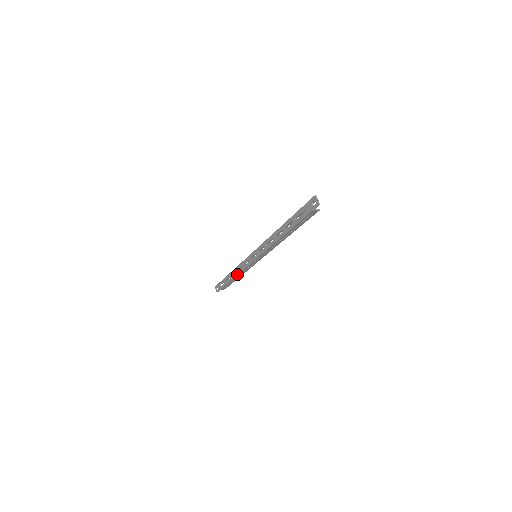
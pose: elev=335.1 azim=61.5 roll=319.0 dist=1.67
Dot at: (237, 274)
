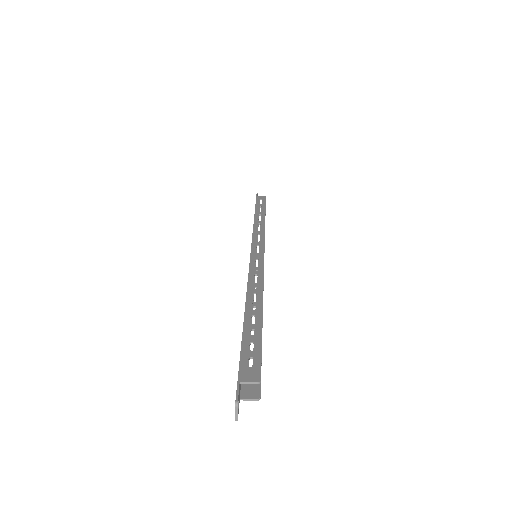
Dot at: occluded
